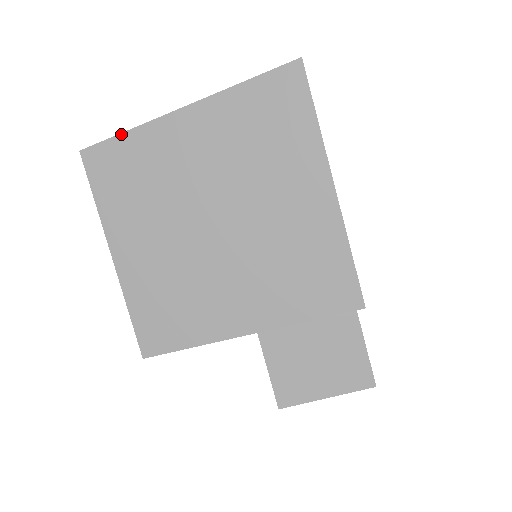
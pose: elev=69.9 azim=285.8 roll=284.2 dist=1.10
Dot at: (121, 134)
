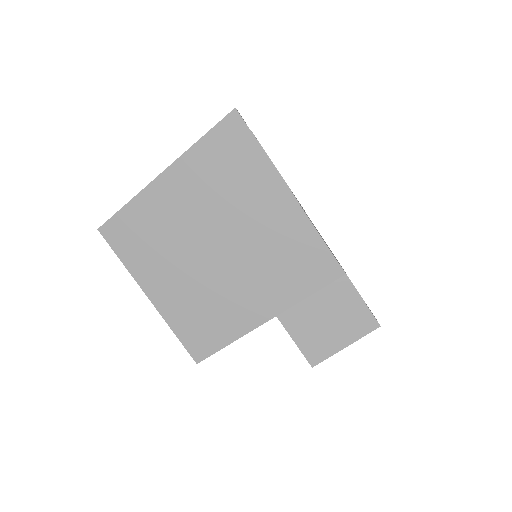
Dot at: (123, 207)
